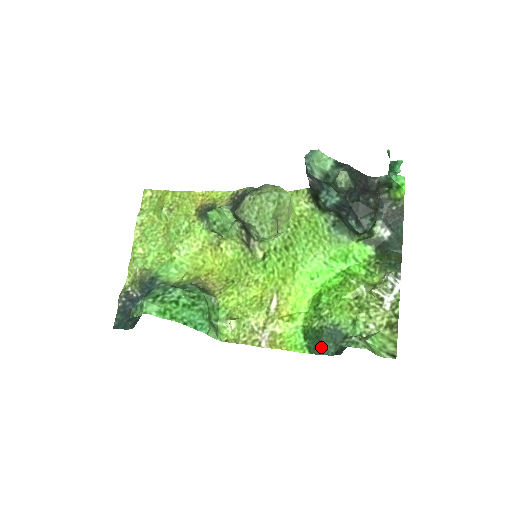
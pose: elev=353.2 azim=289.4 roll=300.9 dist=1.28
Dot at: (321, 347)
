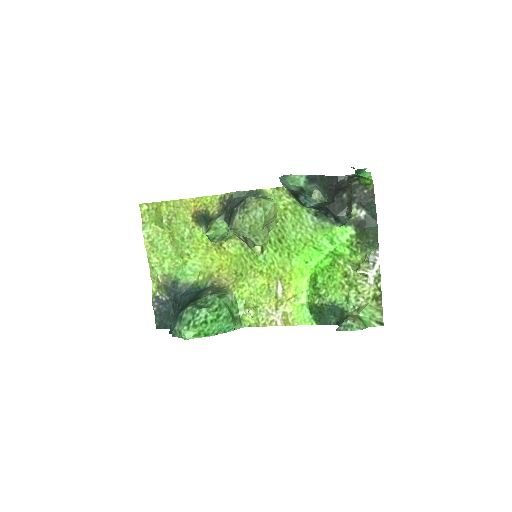
Dot at: (324, 319)
